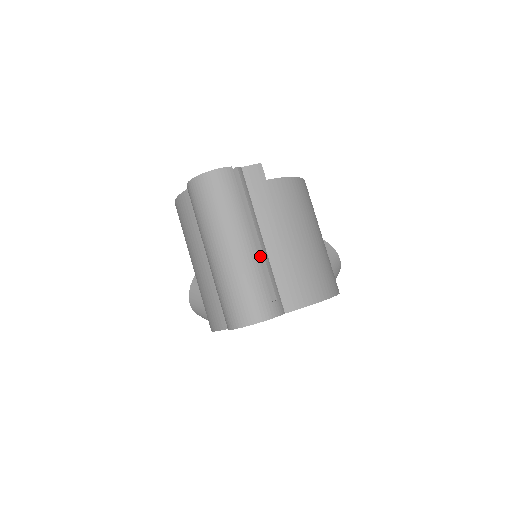
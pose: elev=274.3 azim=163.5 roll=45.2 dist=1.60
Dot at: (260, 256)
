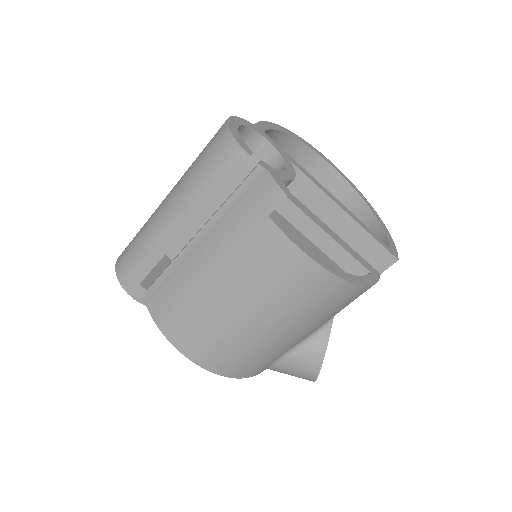
Dot at: (181, 250)
